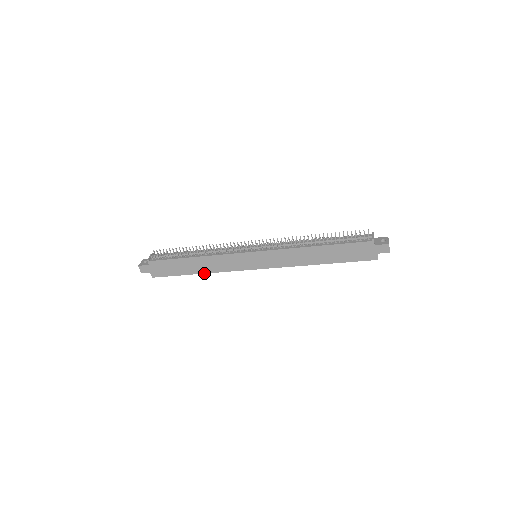
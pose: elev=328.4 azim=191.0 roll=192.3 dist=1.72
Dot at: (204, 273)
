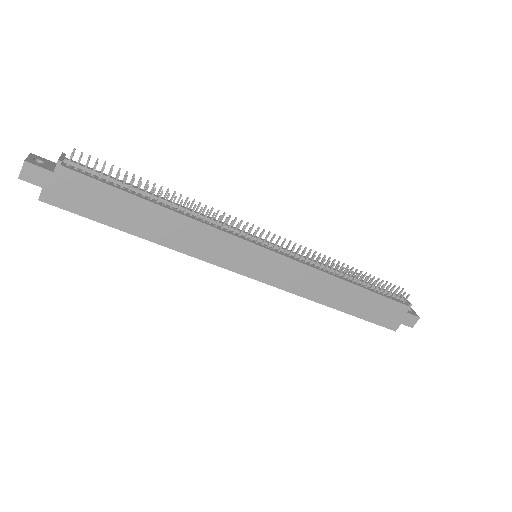
Dot at: (157, 243)
